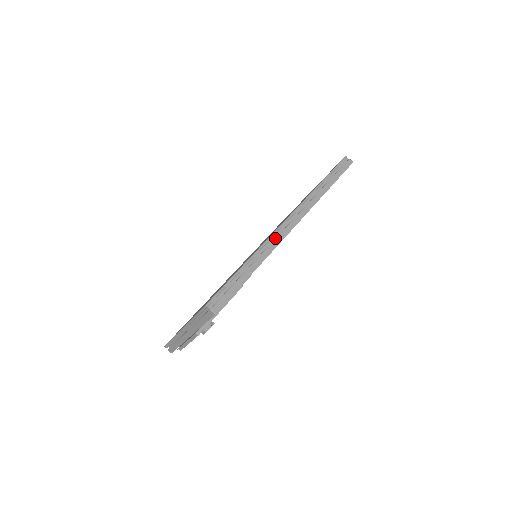
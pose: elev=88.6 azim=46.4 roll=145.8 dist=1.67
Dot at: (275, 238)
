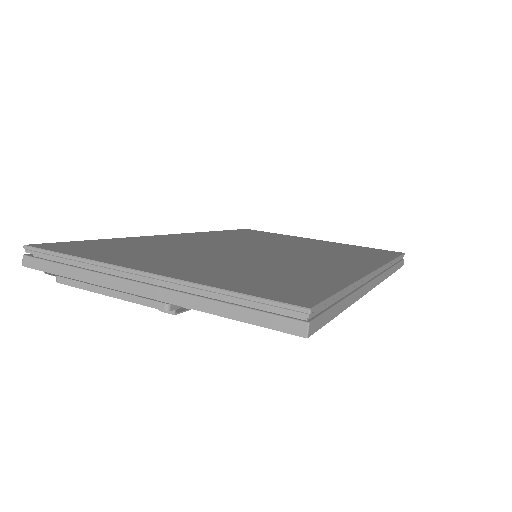
Dot at: (367, 283)
